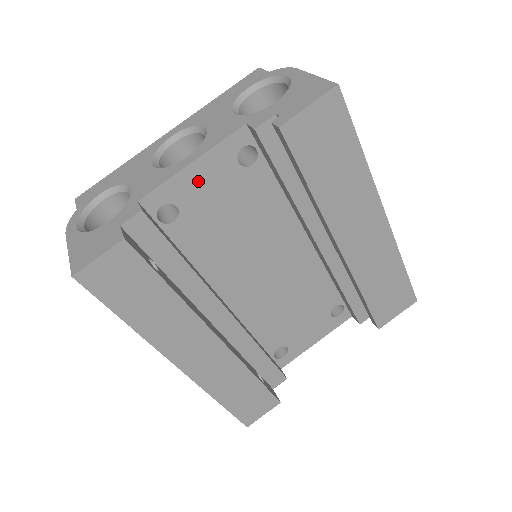
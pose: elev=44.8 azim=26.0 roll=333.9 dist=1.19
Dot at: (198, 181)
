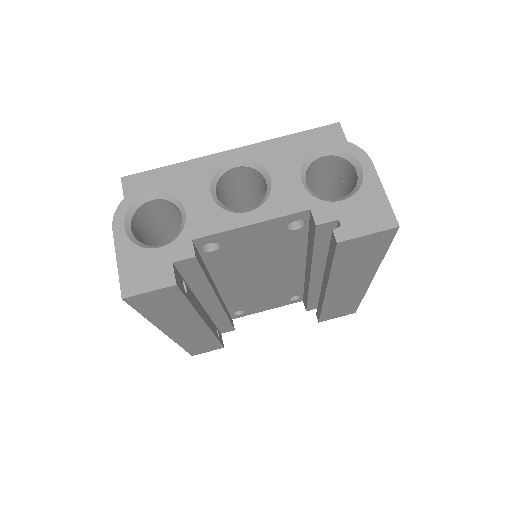
Dot at: (248, 234)
